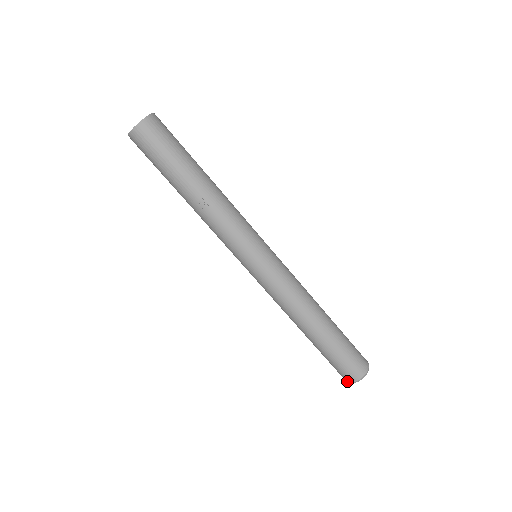
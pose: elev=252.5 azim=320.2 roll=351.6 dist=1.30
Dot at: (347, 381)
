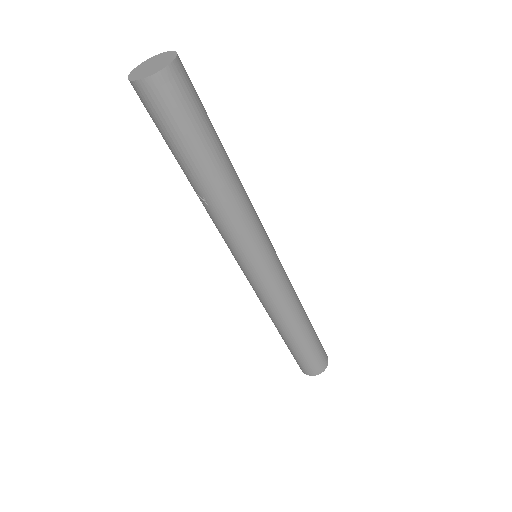
Dot at: occluded
